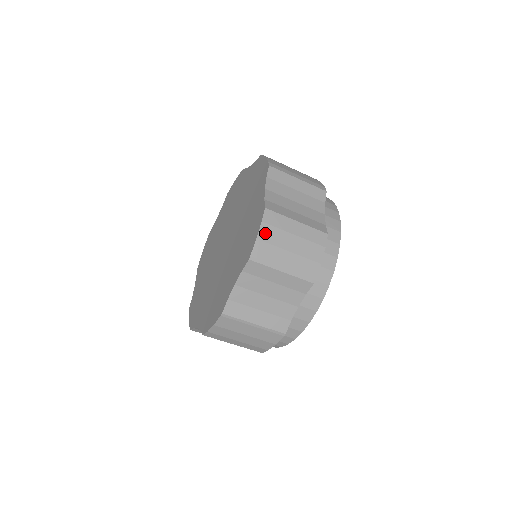
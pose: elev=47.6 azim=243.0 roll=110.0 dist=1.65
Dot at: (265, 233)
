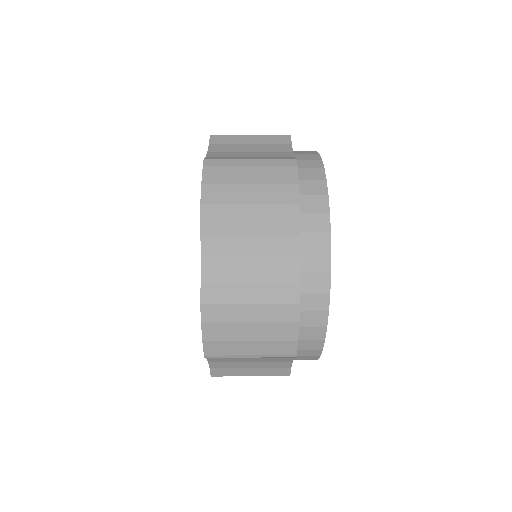
Dot at: (211, 332)
